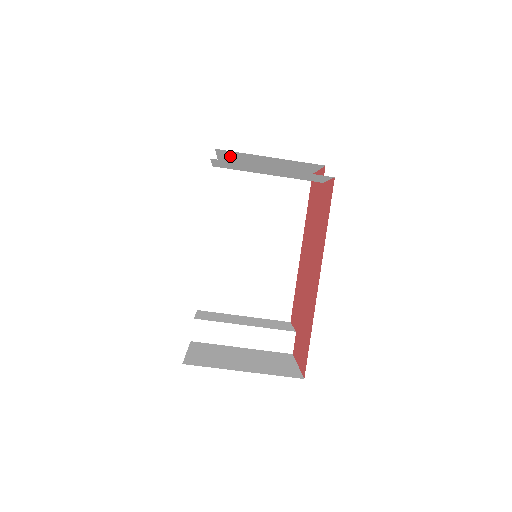
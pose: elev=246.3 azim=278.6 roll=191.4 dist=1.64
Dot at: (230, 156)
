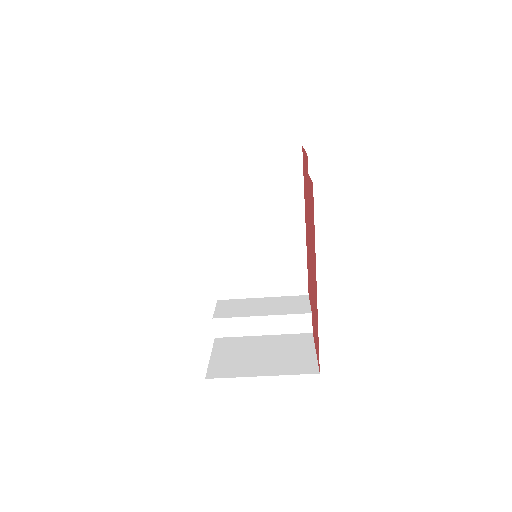
Dot at: occluded
